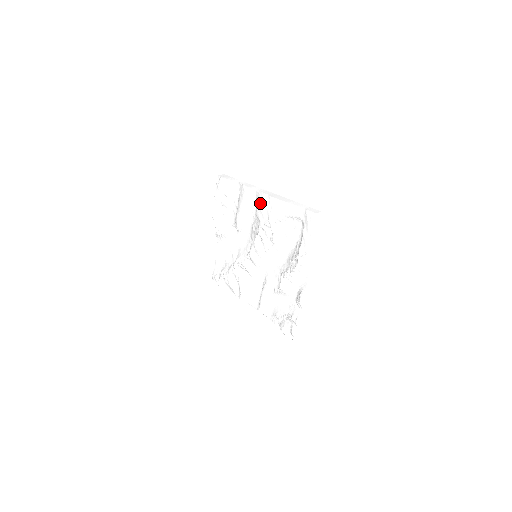
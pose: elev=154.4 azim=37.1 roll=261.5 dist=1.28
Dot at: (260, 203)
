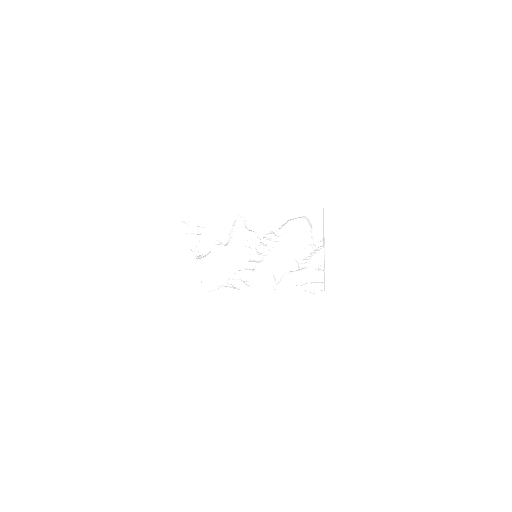
Dot at: (252, 220)
